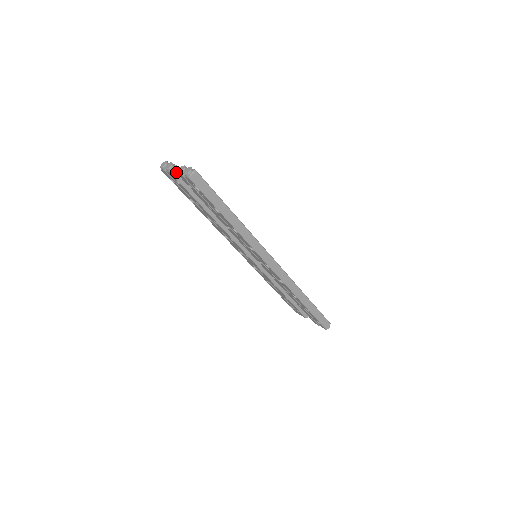
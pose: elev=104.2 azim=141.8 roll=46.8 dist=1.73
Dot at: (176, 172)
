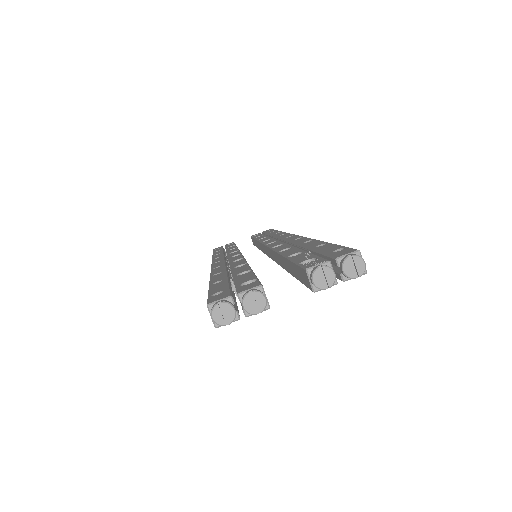
Dot at: occluded
